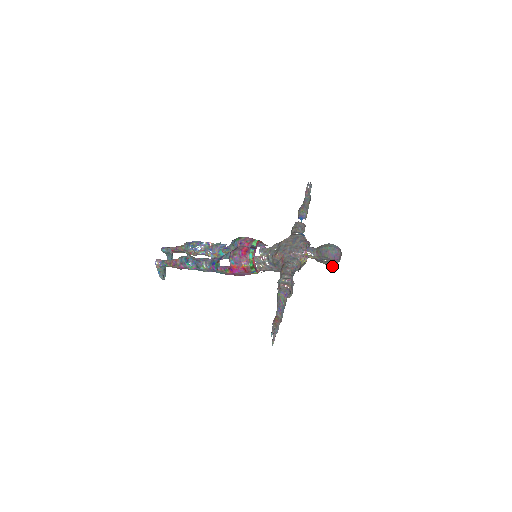
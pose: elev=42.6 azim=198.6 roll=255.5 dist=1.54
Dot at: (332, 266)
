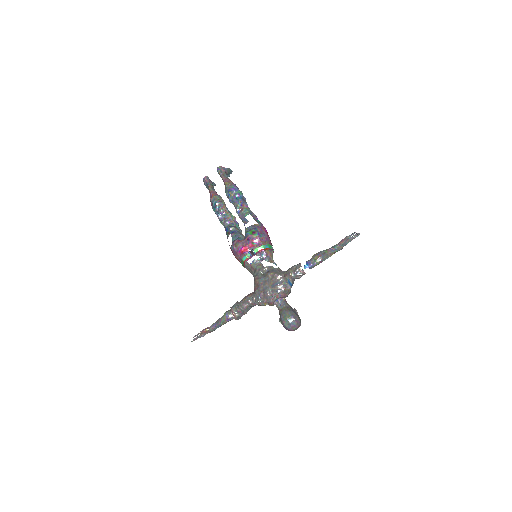
Dot at: occluded
